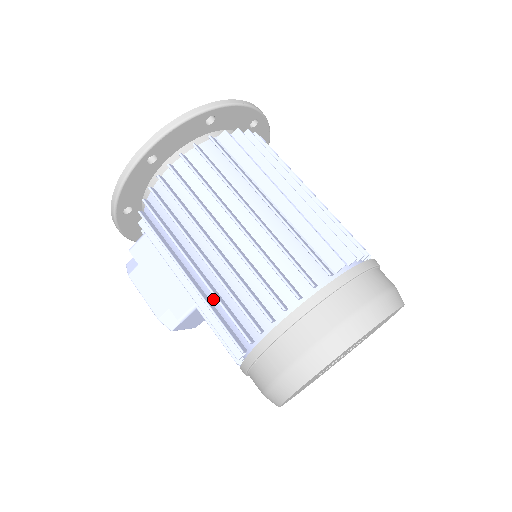
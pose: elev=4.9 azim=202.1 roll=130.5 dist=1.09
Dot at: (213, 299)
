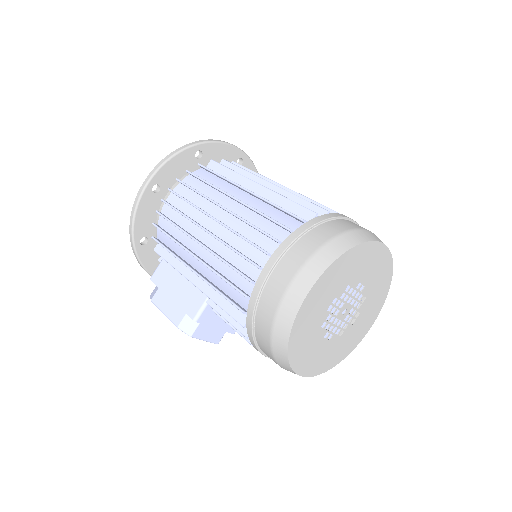
Dot at: (215, 281)
